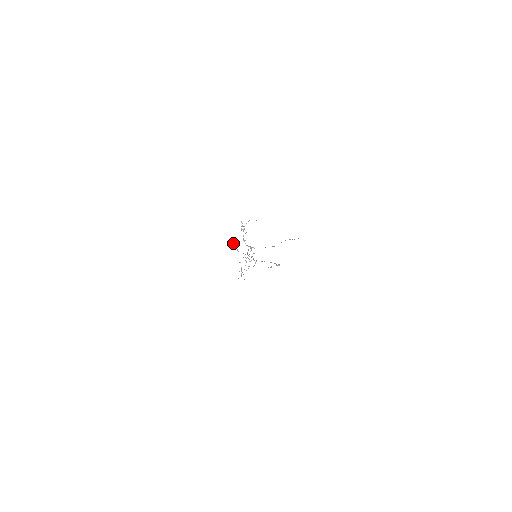
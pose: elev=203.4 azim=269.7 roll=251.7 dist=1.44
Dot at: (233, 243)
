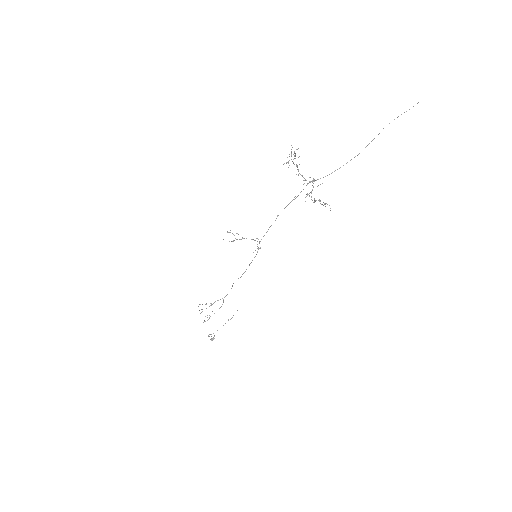
Dot at: (232, 233)
